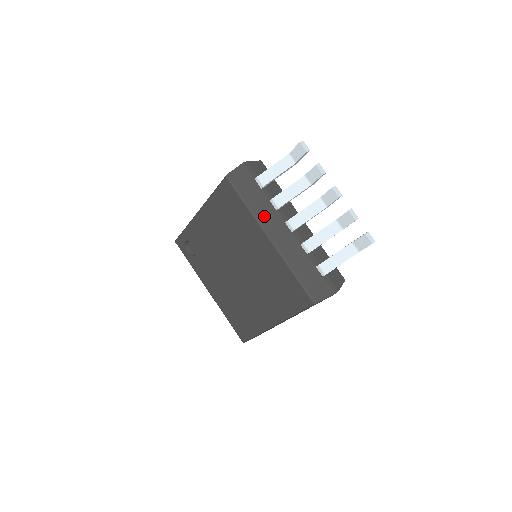
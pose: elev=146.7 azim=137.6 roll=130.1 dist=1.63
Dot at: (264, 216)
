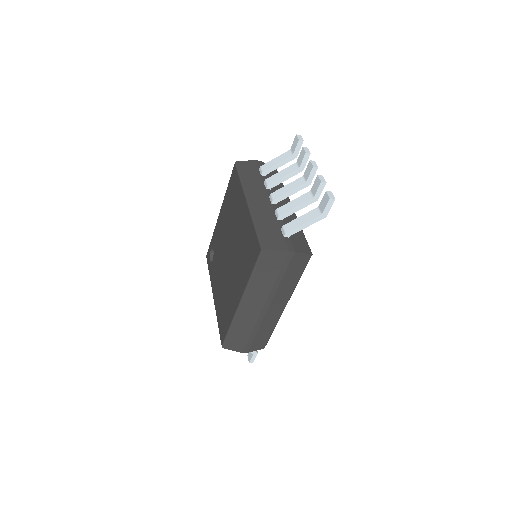
Dot at: (252, 188)
